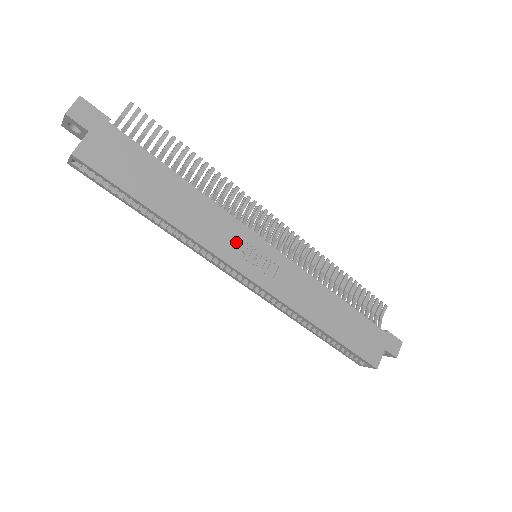
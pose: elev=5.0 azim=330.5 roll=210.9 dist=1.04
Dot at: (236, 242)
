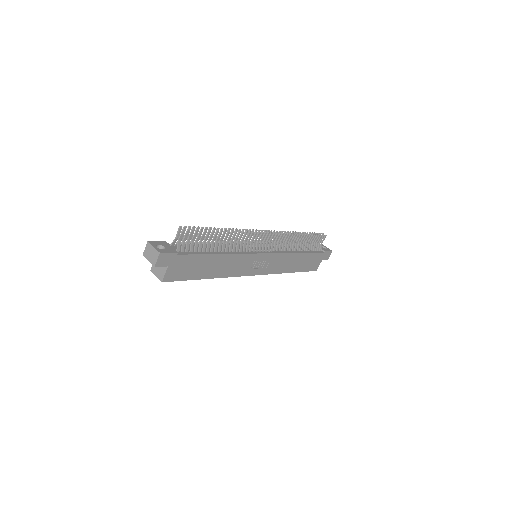
Dot at: (248, 264)
